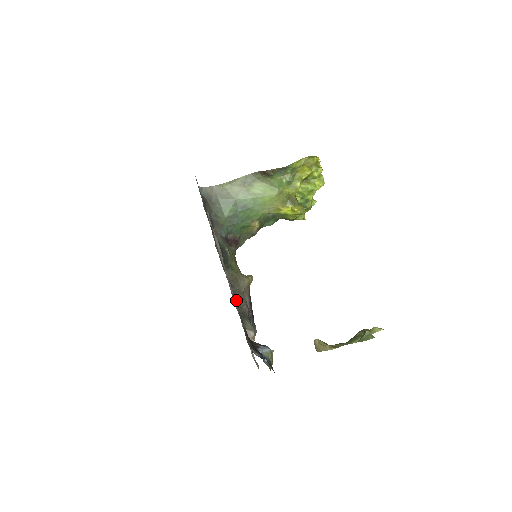
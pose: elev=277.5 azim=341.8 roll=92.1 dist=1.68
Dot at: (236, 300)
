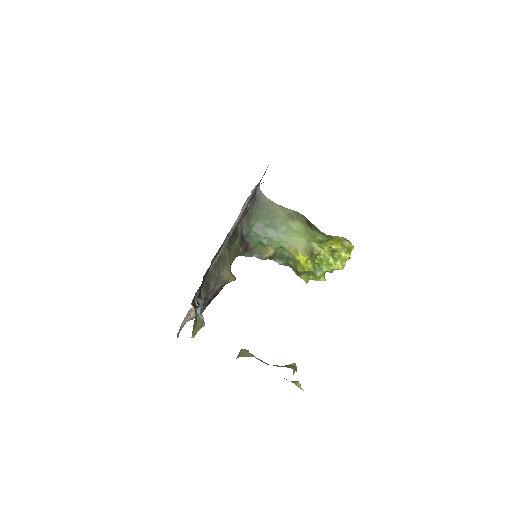
Dot at: (222, 245)
